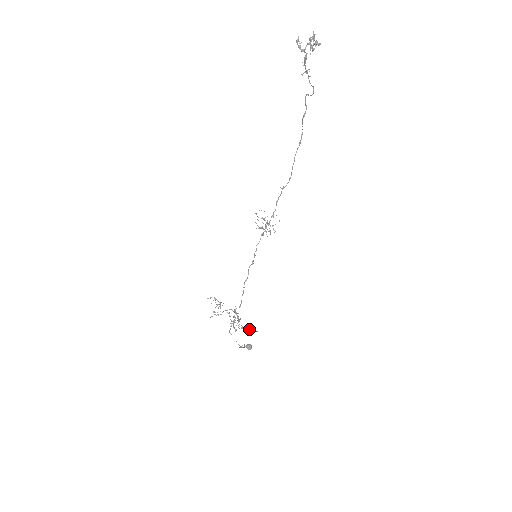
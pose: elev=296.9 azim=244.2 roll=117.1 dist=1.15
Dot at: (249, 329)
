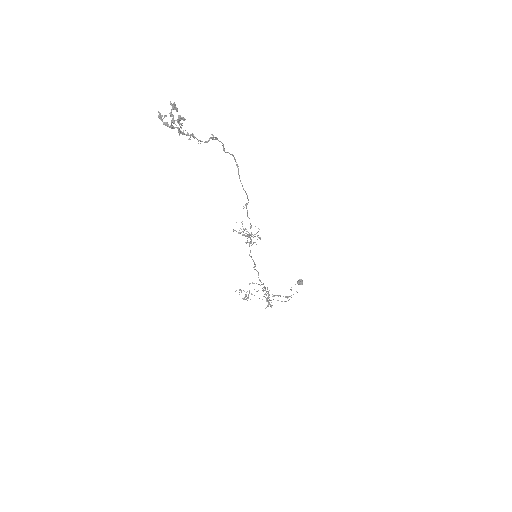
Dot at: occluded
